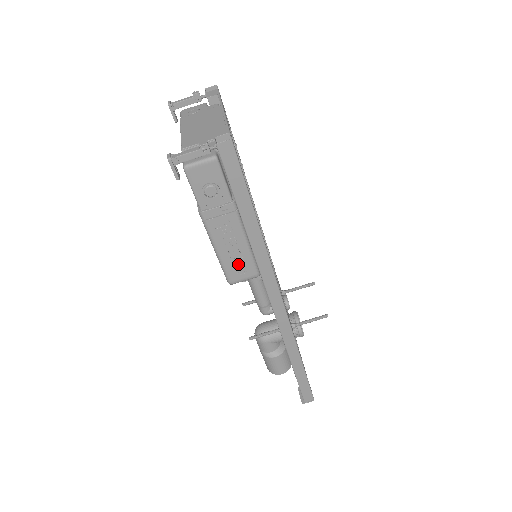
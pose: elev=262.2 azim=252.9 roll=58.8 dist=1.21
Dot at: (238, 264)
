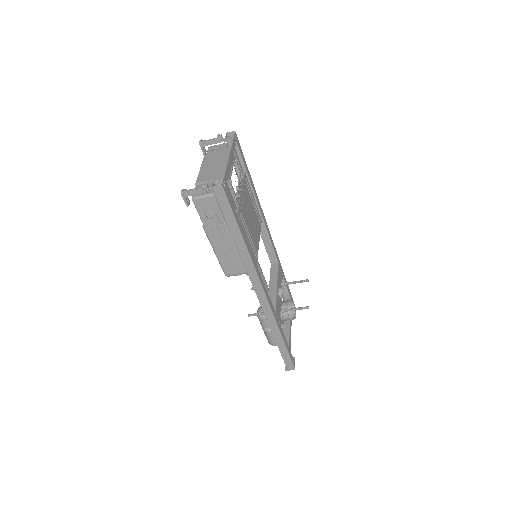
Dot at: (231, 264)
